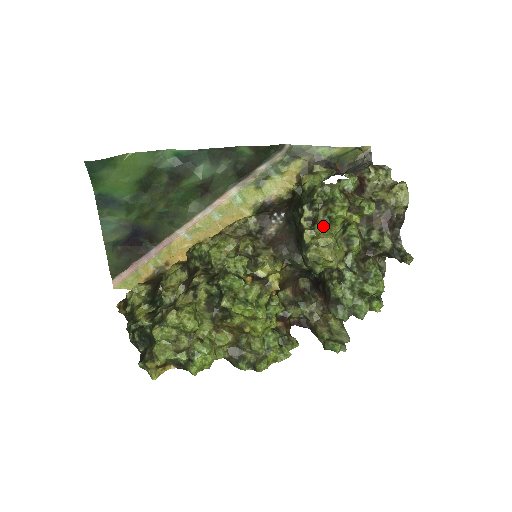
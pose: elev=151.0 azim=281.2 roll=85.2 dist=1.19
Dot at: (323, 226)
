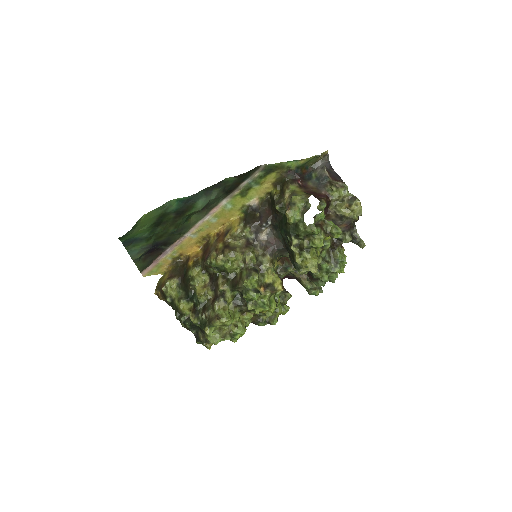
Dot at: (308, 252)
